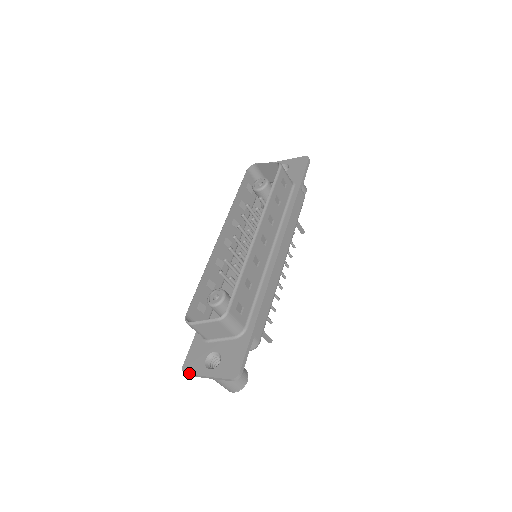
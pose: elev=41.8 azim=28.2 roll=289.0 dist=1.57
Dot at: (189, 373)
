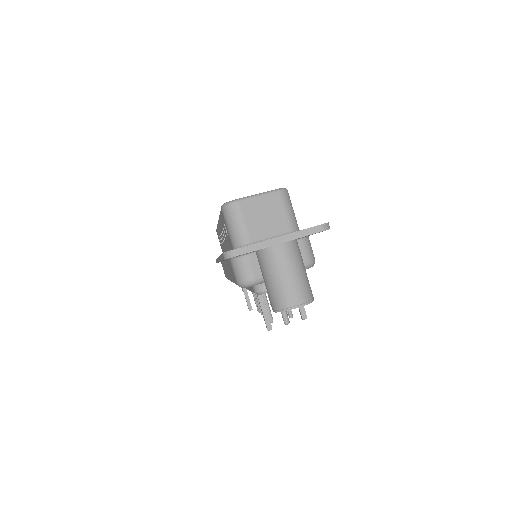
Dot at: occluded
